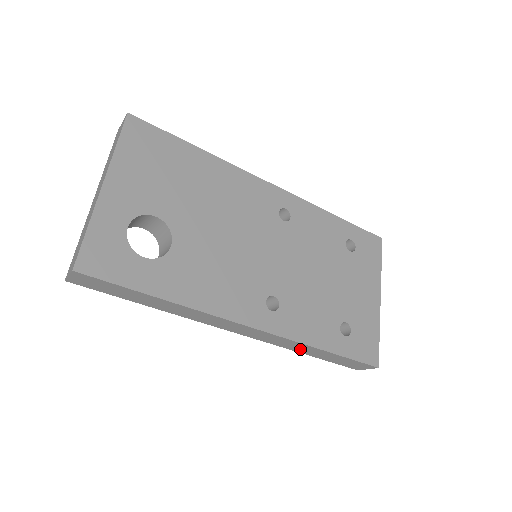
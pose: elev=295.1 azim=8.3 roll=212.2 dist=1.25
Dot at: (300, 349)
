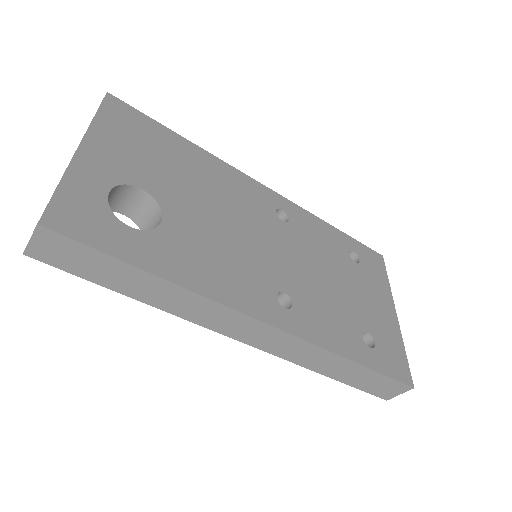
Dot at: (320, 364)
